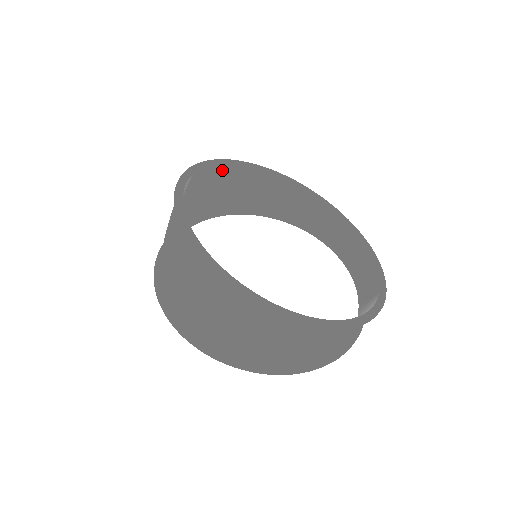
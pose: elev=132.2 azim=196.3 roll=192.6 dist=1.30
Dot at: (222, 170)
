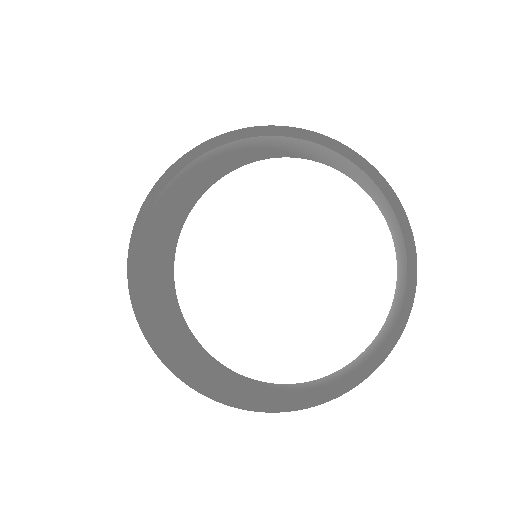
Dot at: (308, 142)
